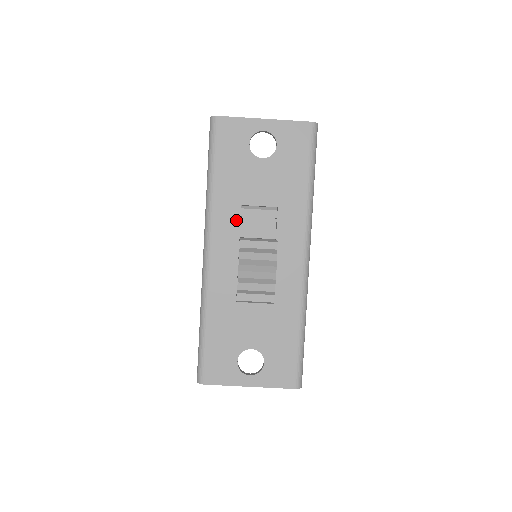
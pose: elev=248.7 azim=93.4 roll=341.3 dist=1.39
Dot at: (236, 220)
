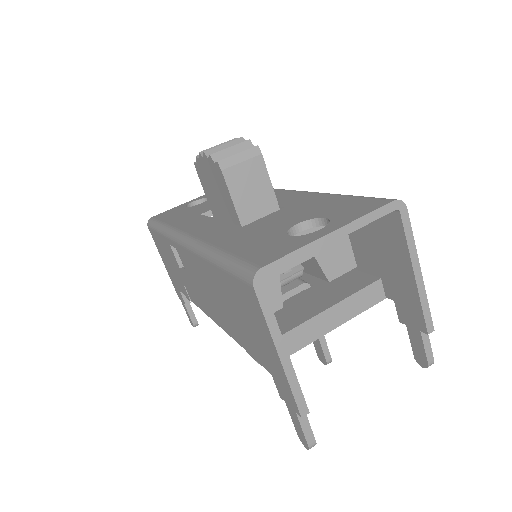
Dot at: (201, 218)
